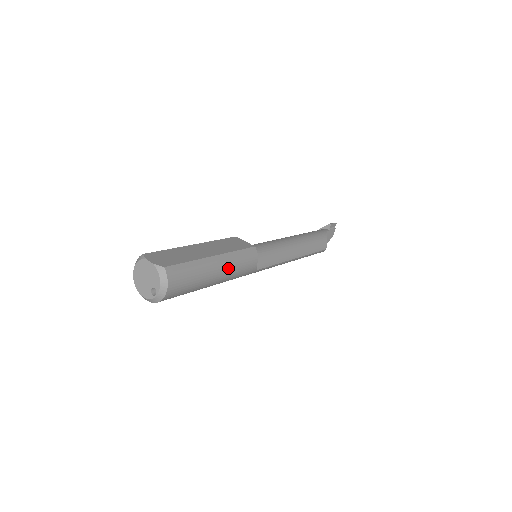
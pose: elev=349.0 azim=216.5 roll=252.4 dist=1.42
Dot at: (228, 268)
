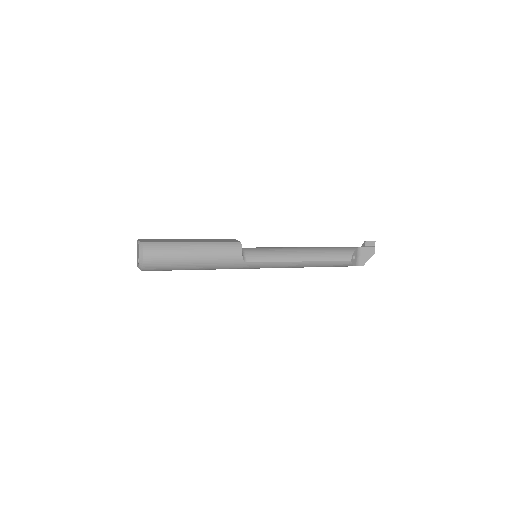
Dot at: (206, 253)
